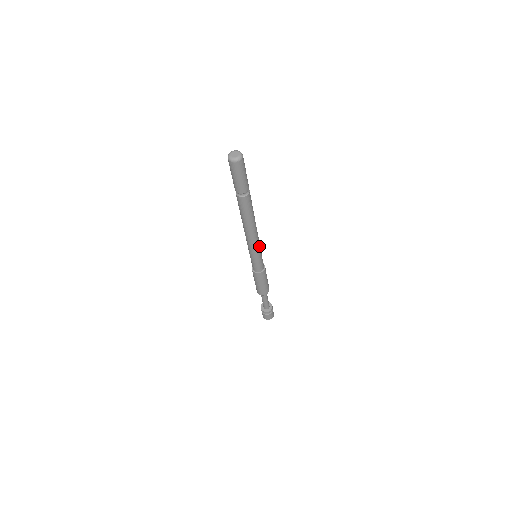
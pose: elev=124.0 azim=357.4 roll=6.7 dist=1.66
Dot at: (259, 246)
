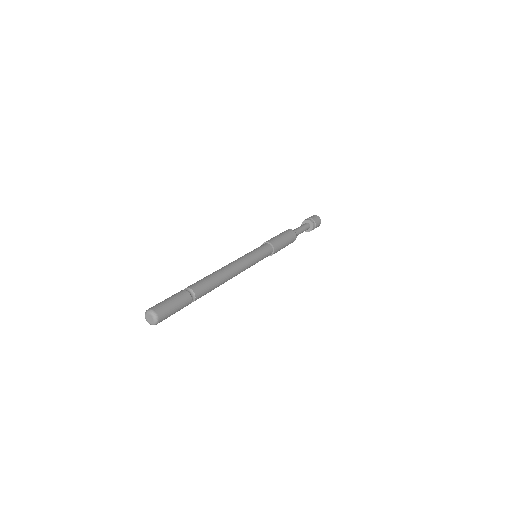
Dot at: (249, 260)
